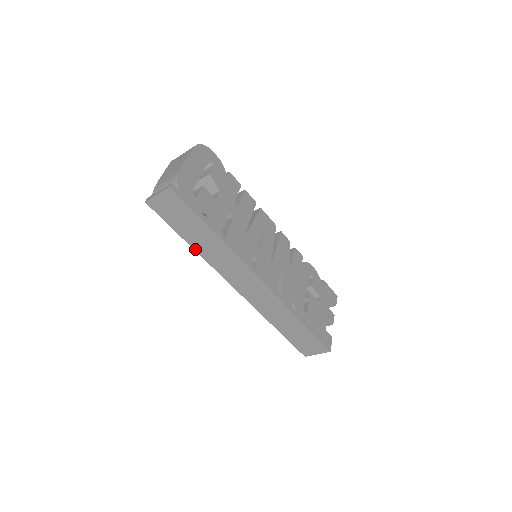
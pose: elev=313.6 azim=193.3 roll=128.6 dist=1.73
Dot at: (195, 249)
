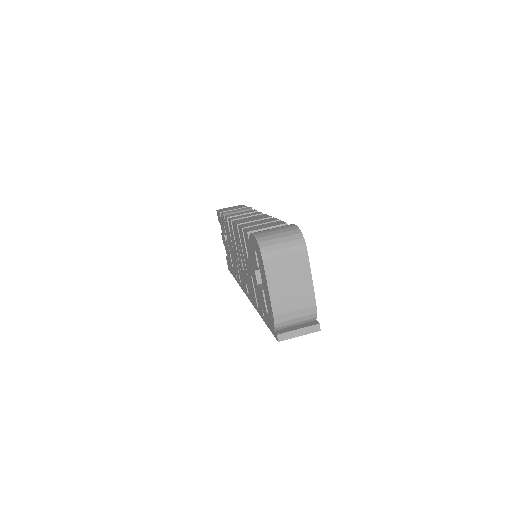
Dot at: occluded
